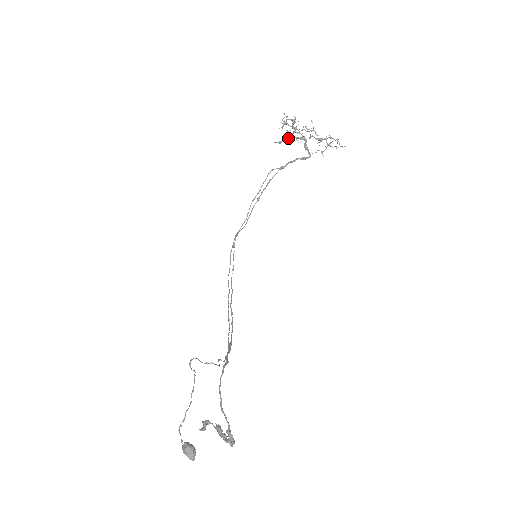
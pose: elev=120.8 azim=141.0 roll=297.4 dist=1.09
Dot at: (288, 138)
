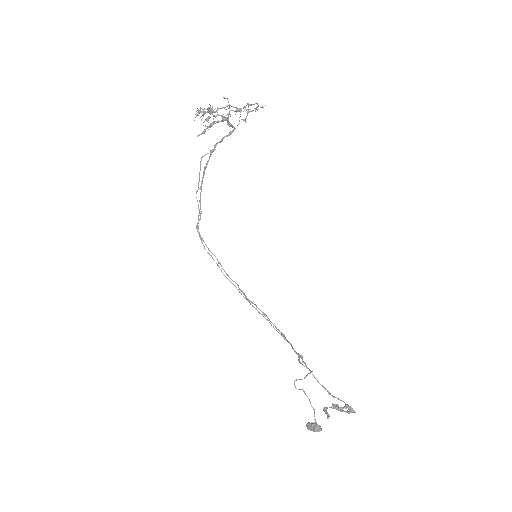
Dot at: (211, 126)
